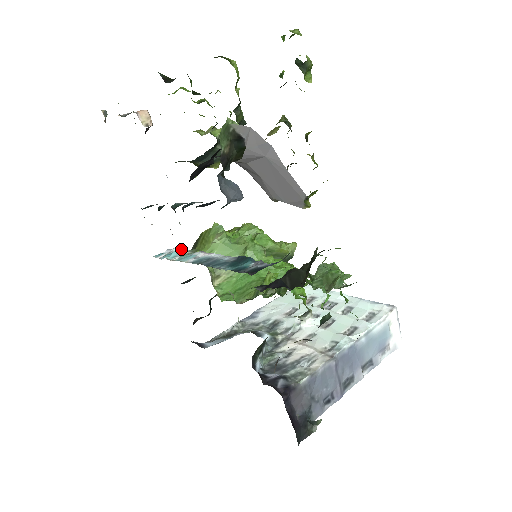
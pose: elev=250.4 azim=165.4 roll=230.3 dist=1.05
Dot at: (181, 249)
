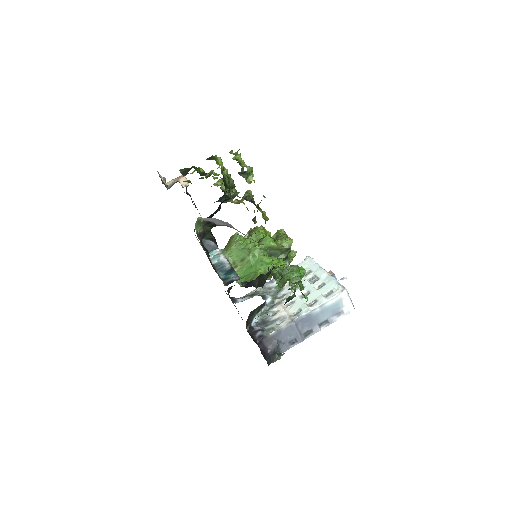
Dot at: occluded
